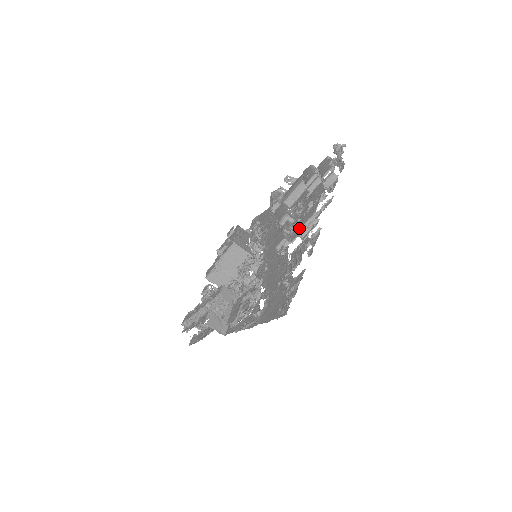
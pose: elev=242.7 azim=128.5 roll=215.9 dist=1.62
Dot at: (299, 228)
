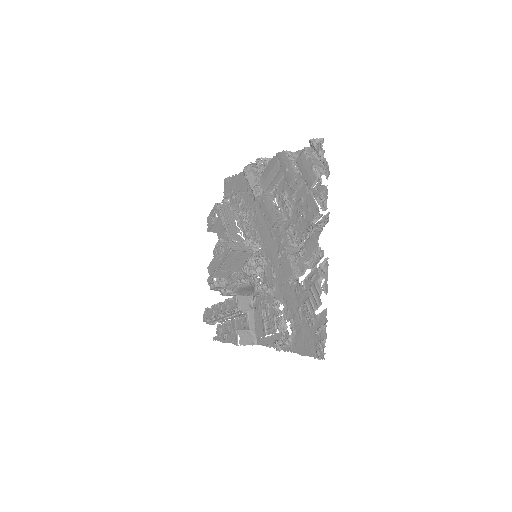
Dot at: (305, 259)
